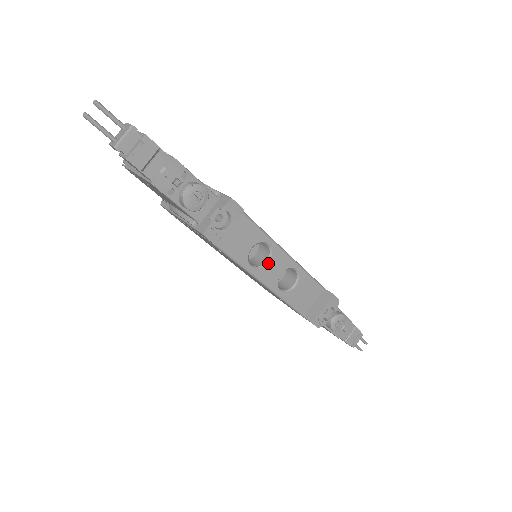
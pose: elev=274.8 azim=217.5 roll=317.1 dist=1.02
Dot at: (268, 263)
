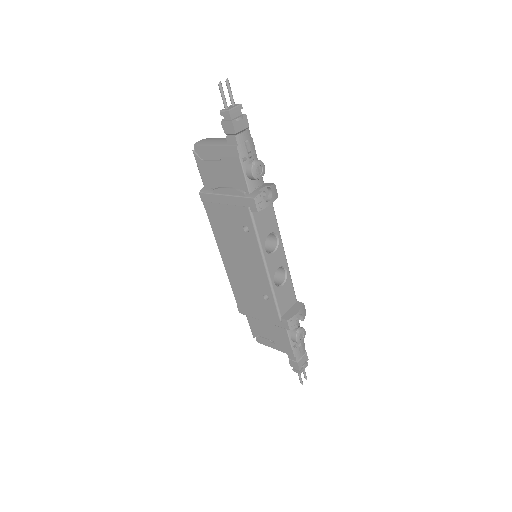
Dot at: (274, 253)
